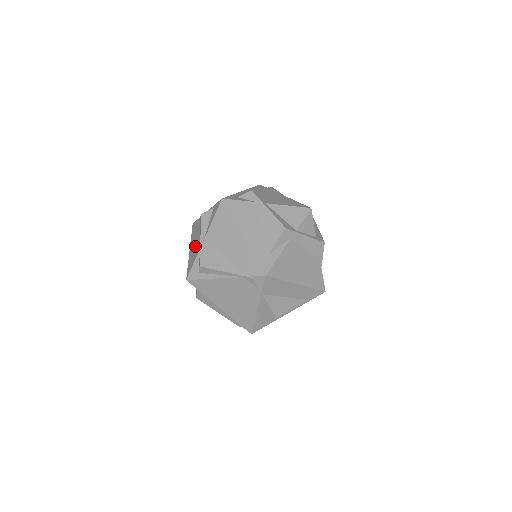
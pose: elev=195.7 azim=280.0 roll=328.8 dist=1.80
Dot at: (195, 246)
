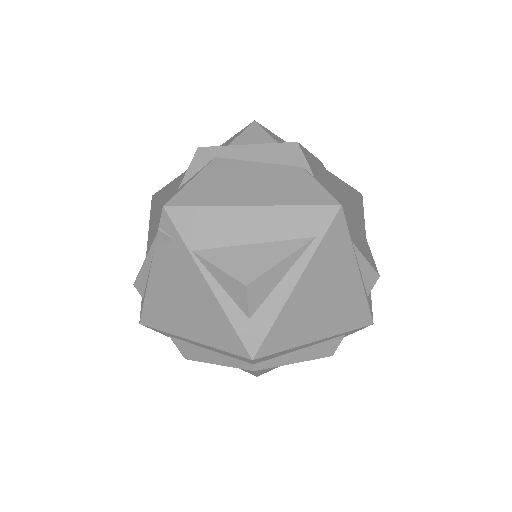
Dot at: occluded
